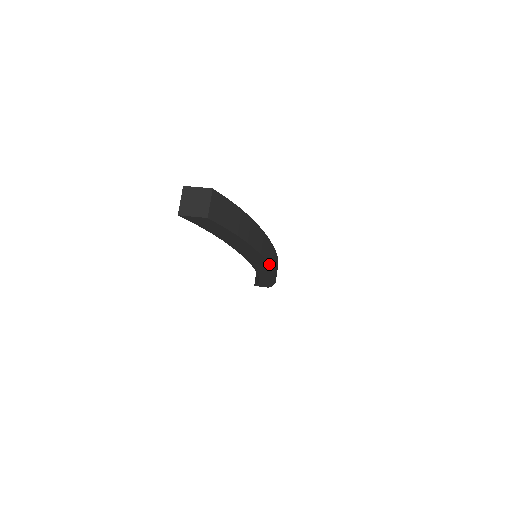
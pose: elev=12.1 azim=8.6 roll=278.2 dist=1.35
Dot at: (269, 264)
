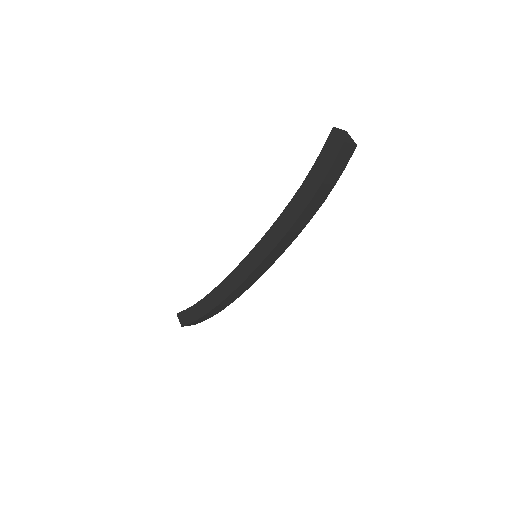
Dot at: (265, 259)
